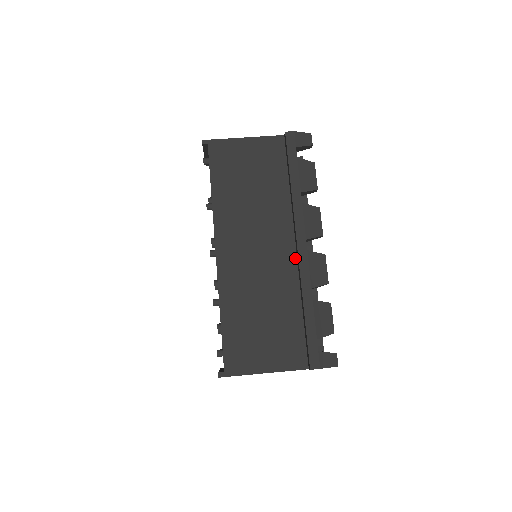
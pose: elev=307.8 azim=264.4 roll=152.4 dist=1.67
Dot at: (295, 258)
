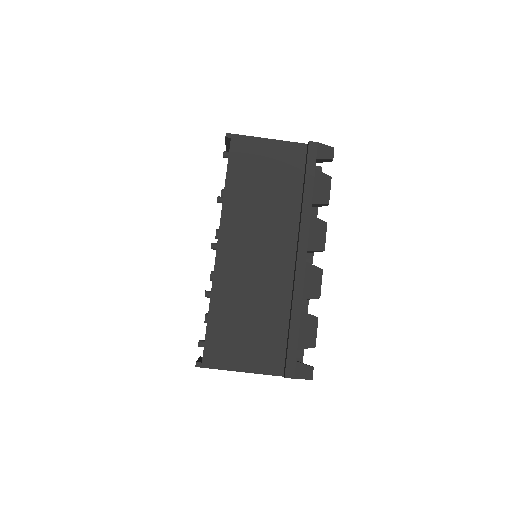
Dot at: (293, 267)
